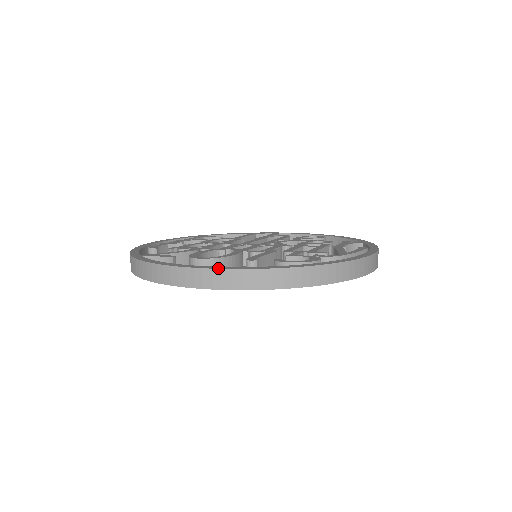
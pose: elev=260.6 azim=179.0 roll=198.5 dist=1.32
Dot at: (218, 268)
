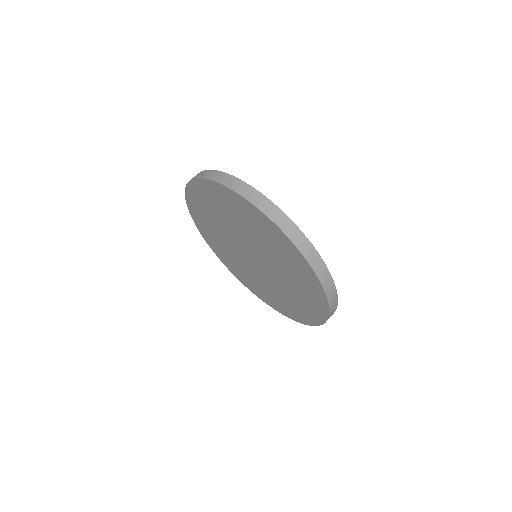
Dot at: (243, 181)
